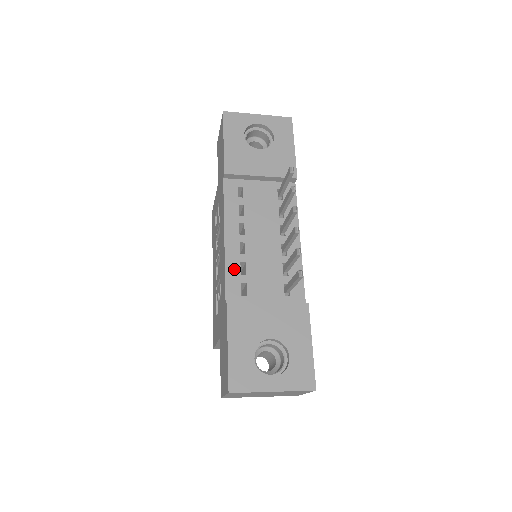
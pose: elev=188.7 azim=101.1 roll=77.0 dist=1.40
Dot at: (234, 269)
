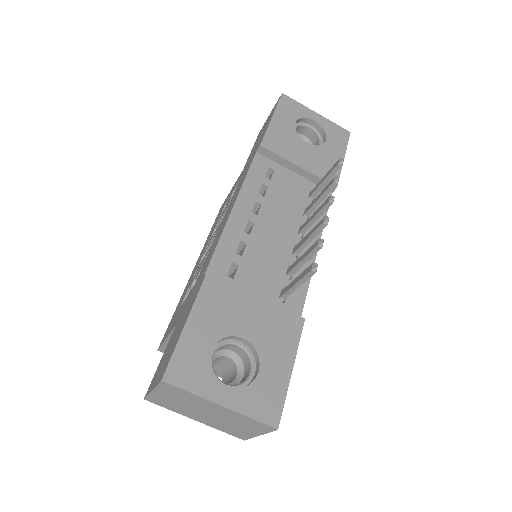
Dot at: (230, 244)
